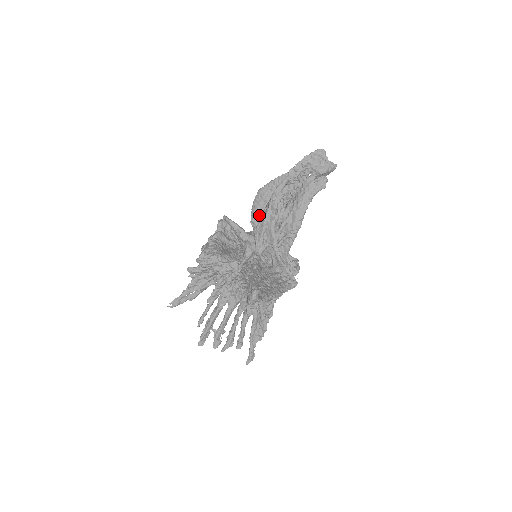
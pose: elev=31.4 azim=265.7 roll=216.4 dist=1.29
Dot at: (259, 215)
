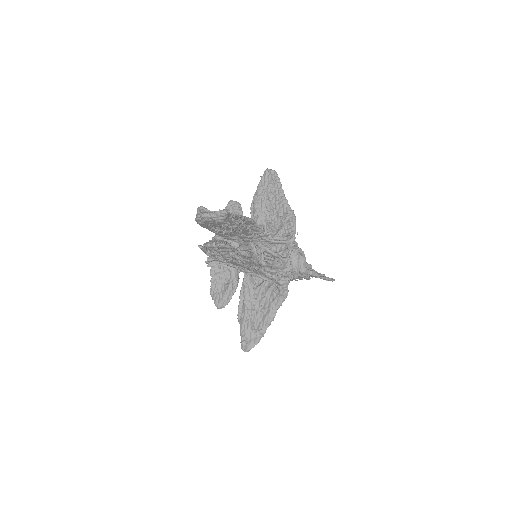
Dot at: (226, 237)
